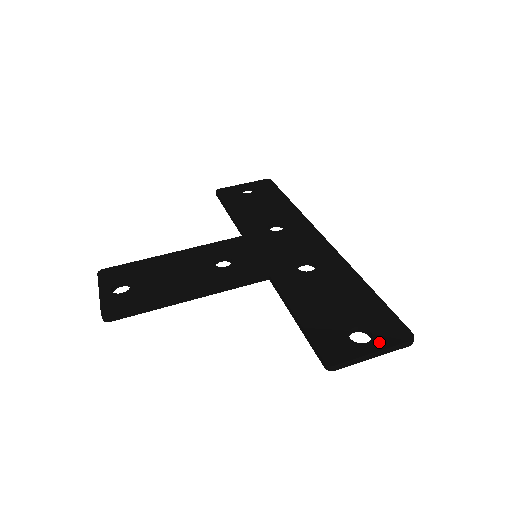
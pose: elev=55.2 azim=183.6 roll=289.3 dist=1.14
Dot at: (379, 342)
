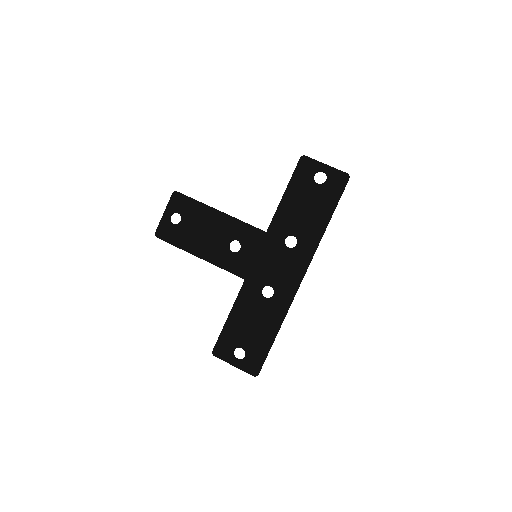
Dot at: (241, 364)
